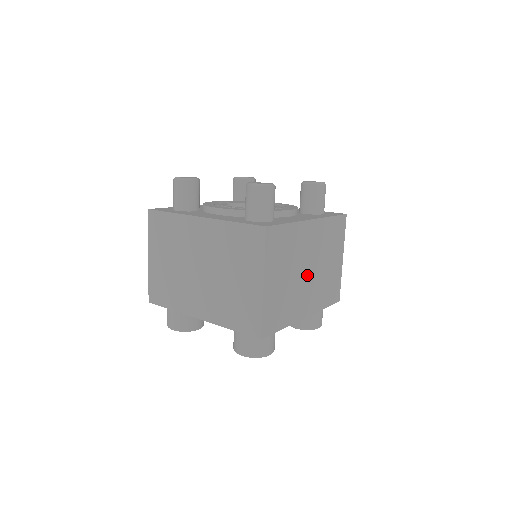
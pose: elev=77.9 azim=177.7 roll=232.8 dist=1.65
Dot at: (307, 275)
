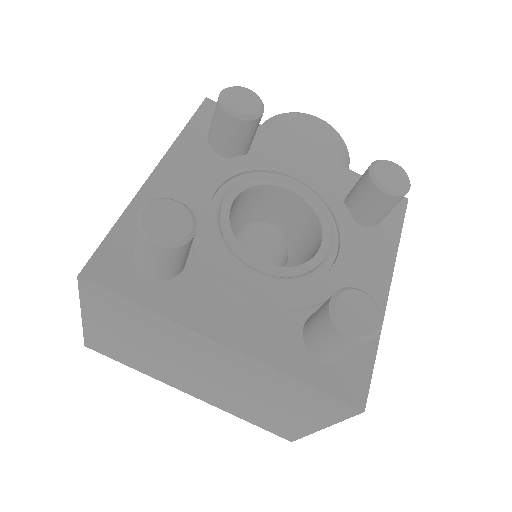
Dot at: occluded
